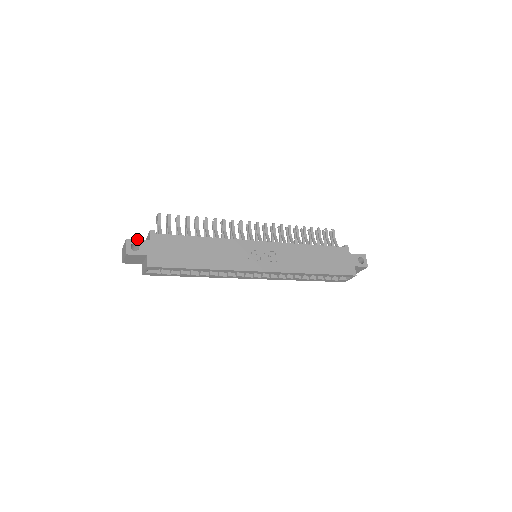
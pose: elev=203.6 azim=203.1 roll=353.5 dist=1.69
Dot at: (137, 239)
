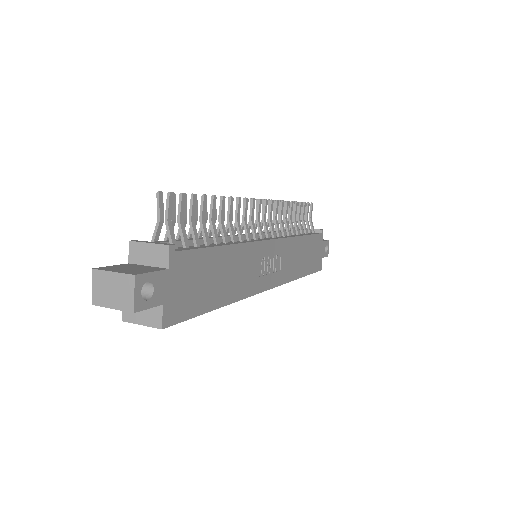
Dot at: (151, 271)
